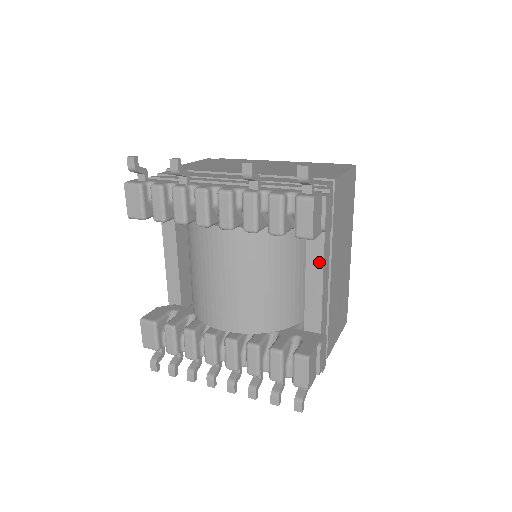
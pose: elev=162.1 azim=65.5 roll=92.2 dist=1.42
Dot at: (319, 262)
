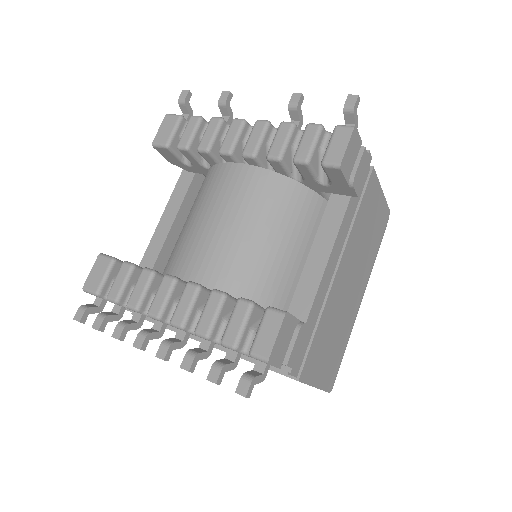
Dot at: (332, 234)
